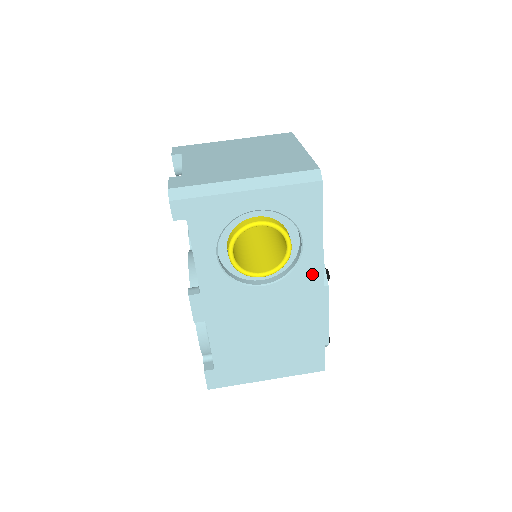
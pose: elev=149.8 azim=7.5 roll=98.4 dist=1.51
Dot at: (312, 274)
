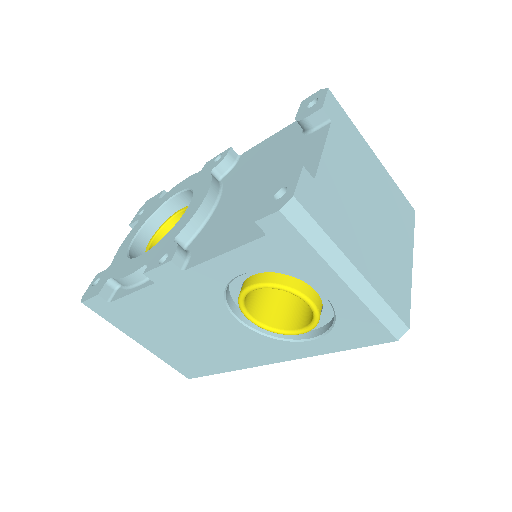
Dot at: (282, 353)
